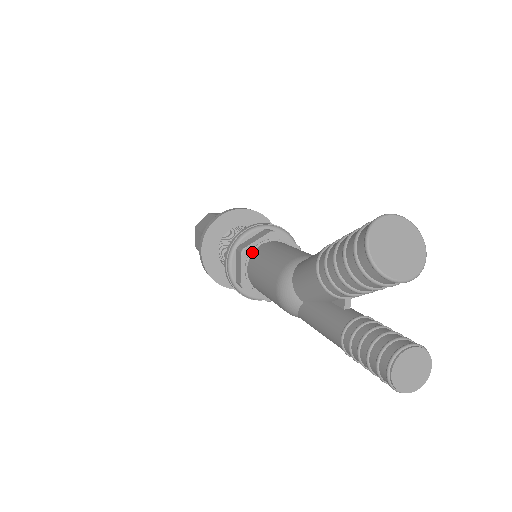
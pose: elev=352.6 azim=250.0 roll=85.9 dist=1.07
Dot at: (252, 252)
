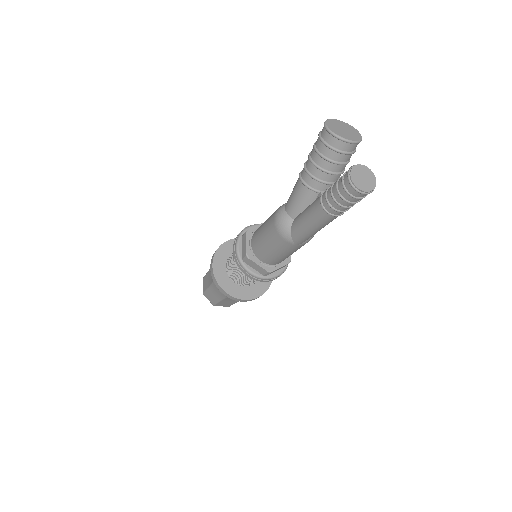
Dot at: (254, 232)
